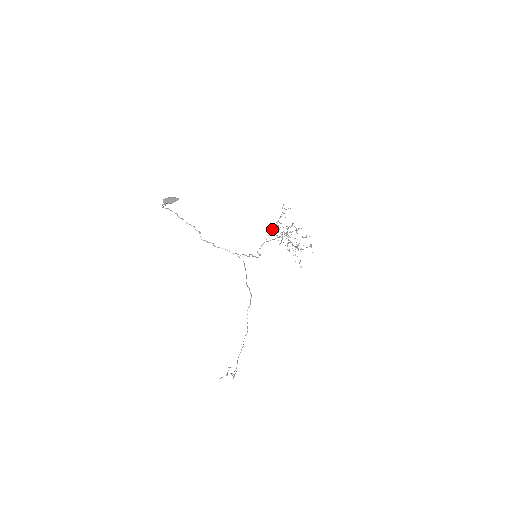
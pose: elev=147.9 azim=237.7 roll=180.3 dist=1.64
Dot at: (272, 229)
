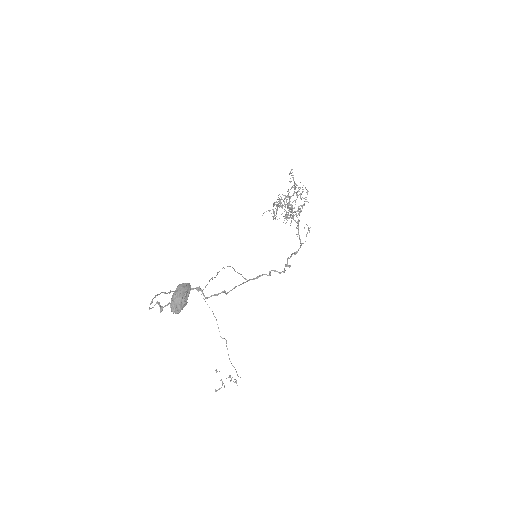
Dot at: (308, 228)
